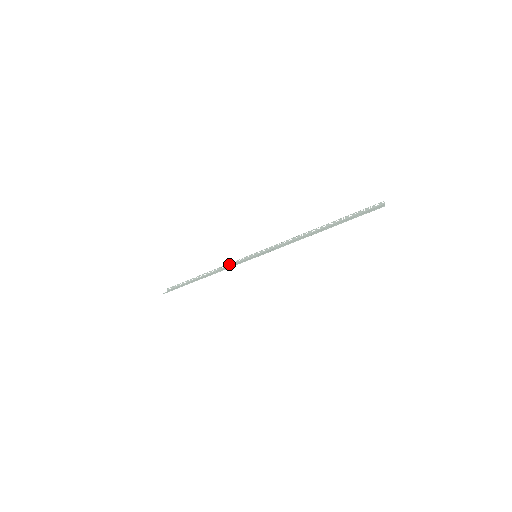
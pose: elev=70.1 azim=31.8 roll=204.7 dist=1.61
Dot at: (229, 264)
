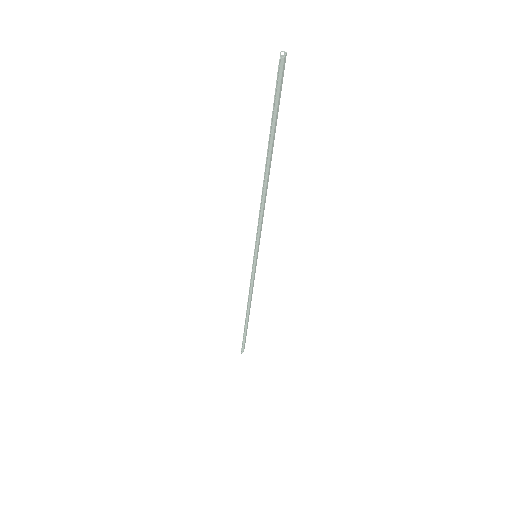
Dot at: occluded
